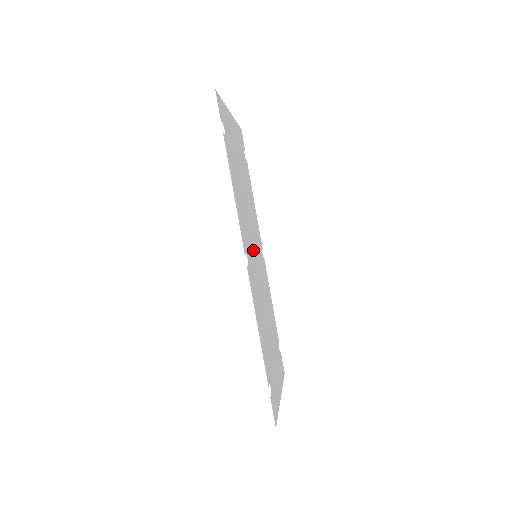
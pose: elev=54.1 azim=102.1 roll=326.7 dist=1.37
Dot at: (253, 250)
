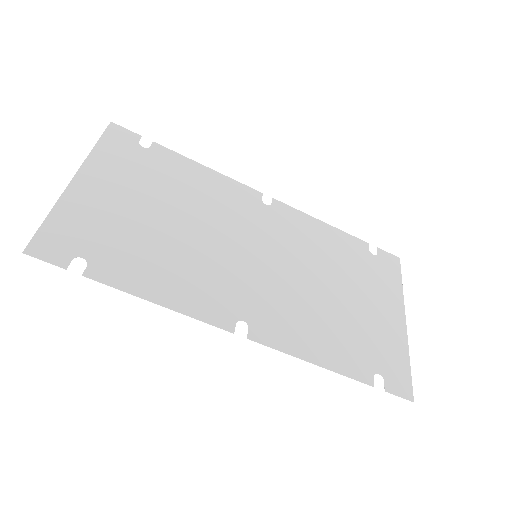
Dot at: (246, 265)
